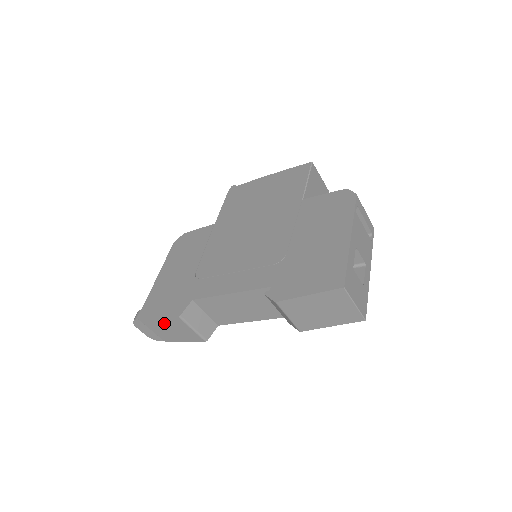
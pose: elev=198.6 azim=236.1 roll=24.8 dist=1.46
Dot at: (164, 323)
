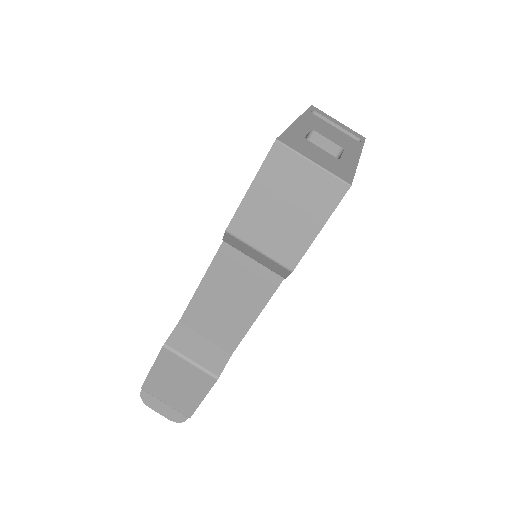
Dot at: (163, 374)
